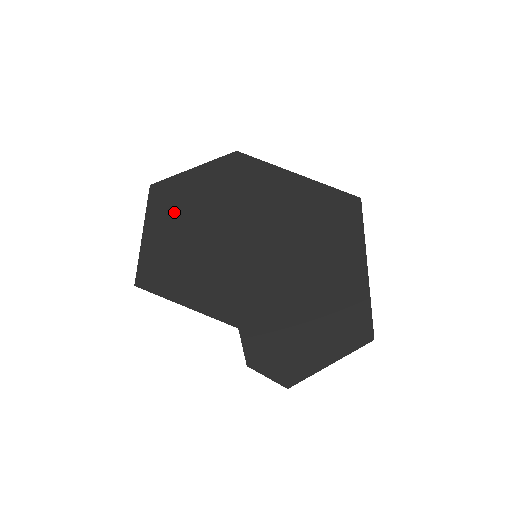
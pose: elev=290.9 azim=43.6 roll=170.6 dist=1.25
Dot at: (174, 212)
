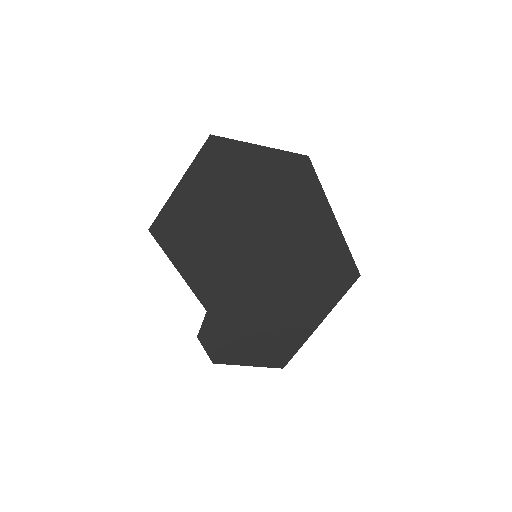
Dot at: (216, 182)
